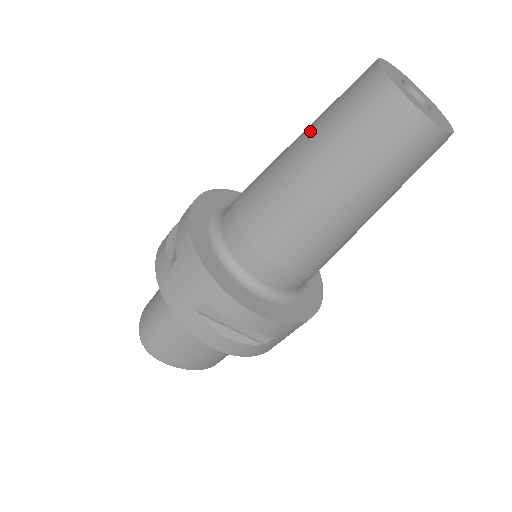
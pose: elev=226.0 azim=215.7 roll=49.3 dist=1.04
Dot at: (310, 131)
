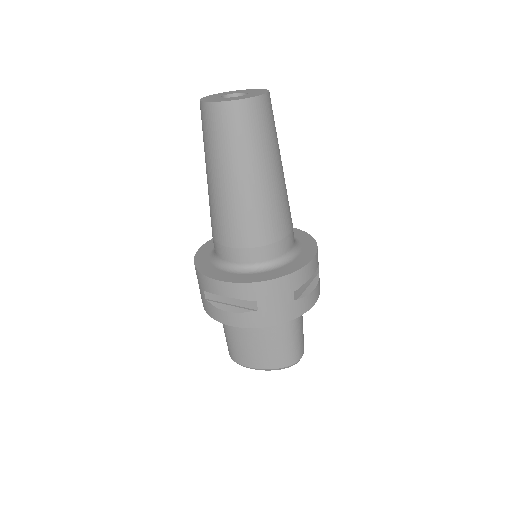
Dot at: occluded
